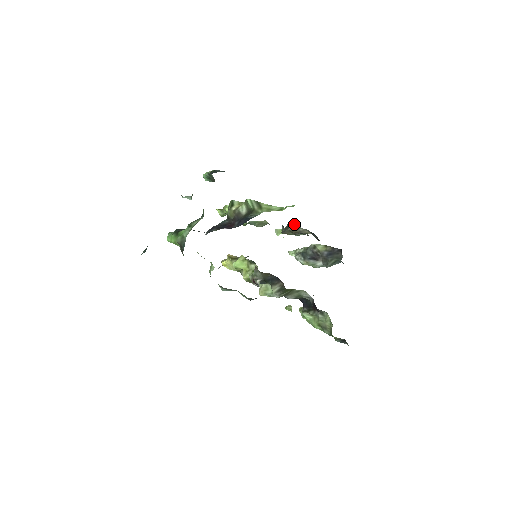
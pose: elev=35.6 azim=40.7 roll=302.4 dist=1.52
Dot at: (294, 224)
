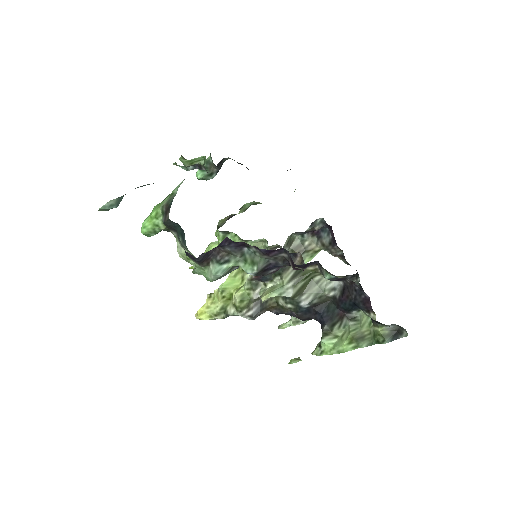
Dot at: (298, 236)
